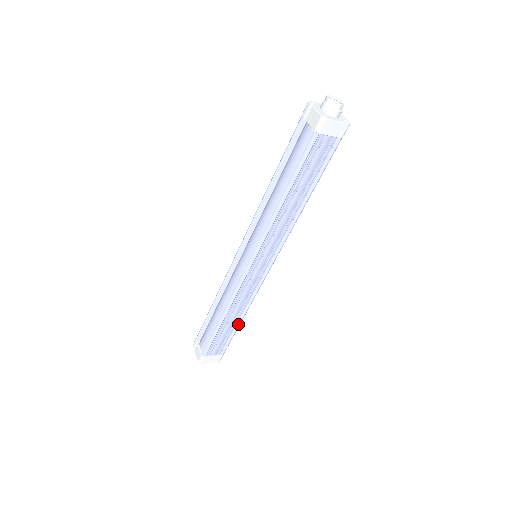
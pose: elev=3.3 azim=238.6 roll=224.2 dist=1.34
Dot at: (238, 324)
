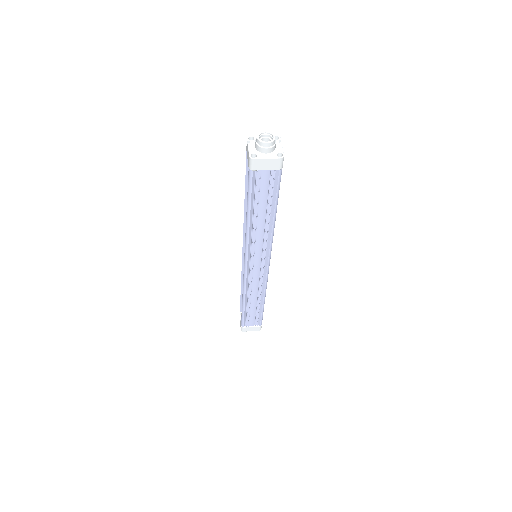
Dot at: (262, 306)
